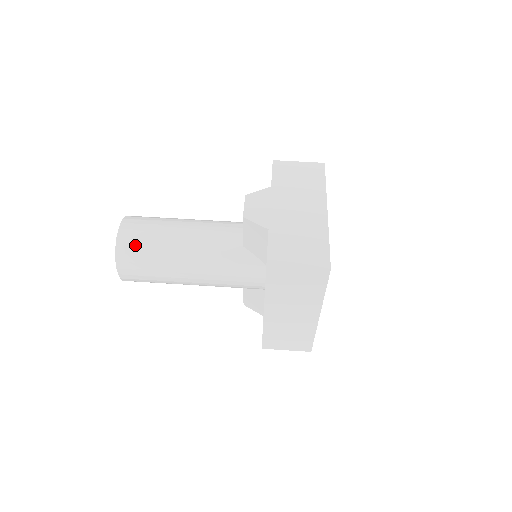
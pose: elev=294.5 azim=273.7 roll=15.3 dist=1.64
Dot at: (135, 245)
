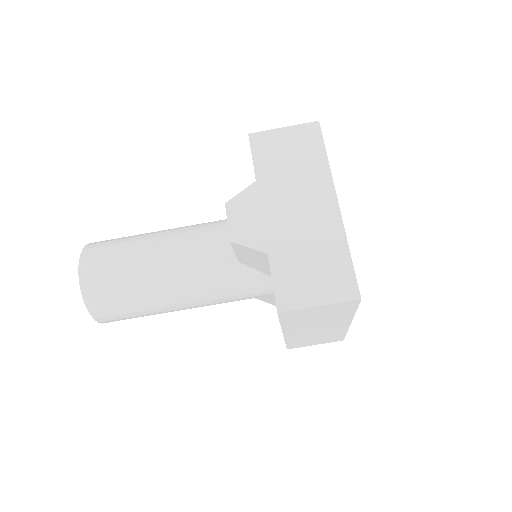
Dot at: (106, 291)
